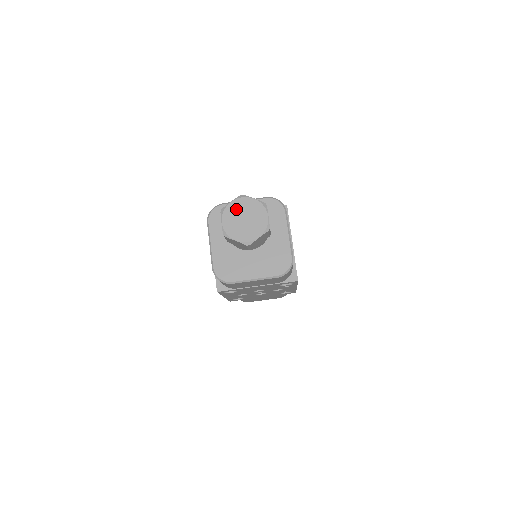
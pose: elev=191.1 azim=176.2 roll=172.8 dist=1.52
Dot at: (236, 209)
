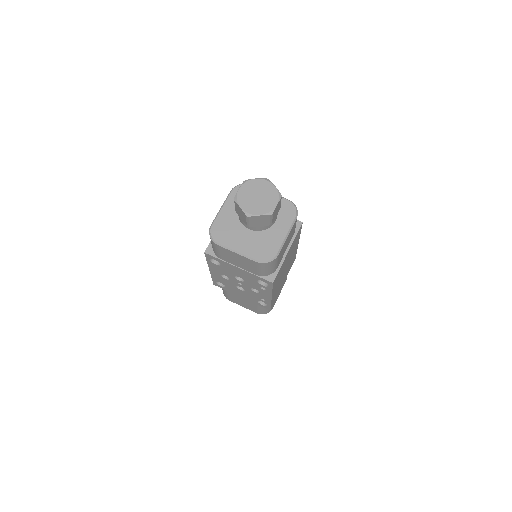
Dot at: (256, 186)
